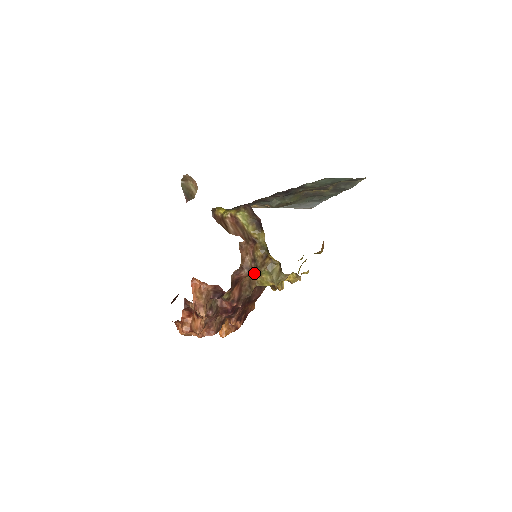
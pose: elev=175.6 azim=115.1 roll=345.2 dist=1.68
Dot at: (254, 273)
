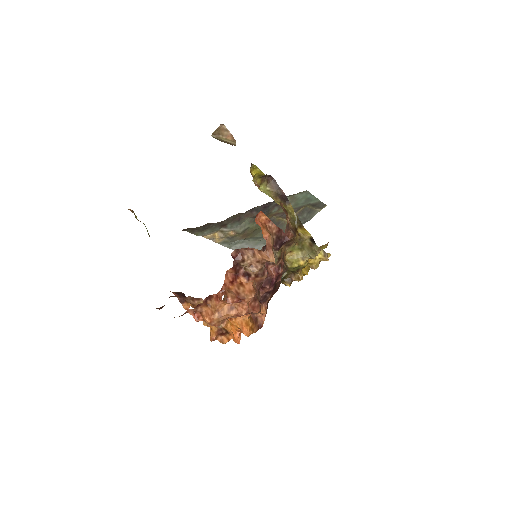
Dot at: (293, 240)
